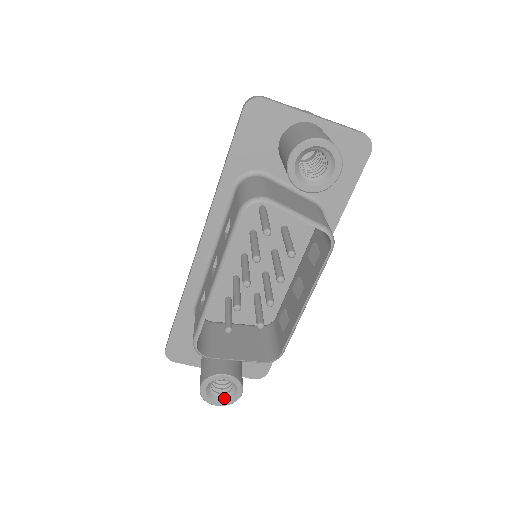
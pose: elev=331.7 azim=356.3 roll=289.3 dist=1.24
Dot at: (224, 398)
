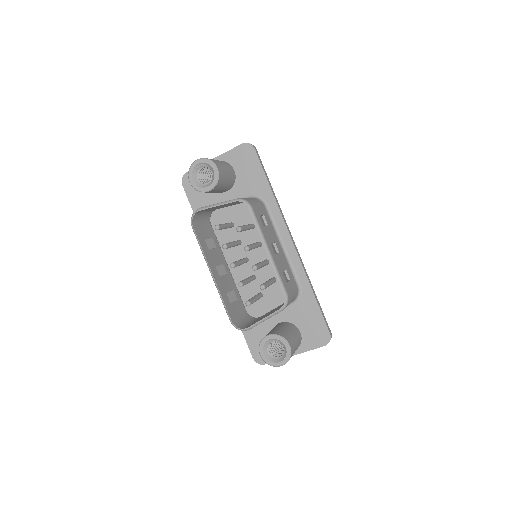
Dot at: (283, 357)
